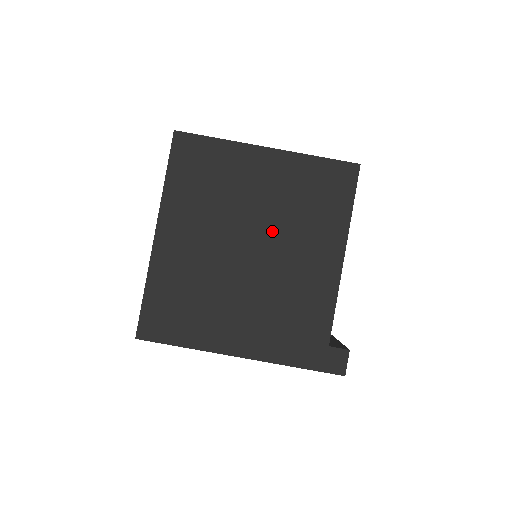
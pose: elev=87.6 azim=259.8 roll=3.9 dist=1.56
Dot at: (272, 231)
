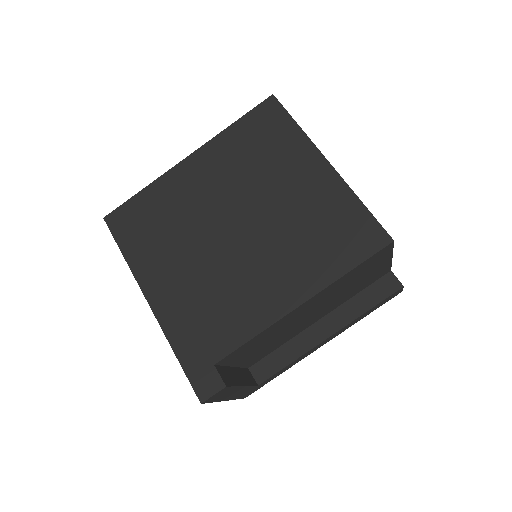
Dot at: (266, 229)
